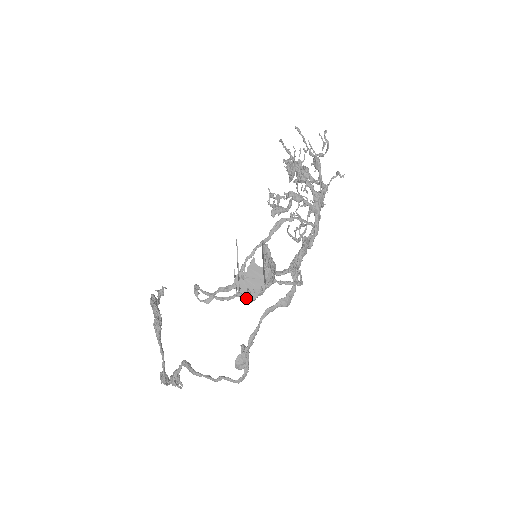
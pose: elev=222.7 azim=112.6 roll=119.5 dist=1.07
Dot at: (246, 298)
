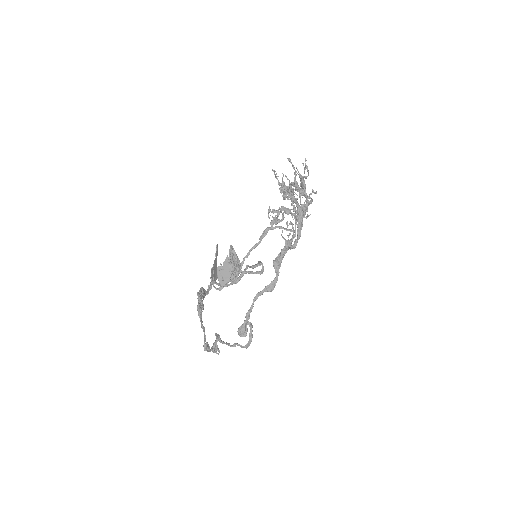
Dot at: (221, 283)
